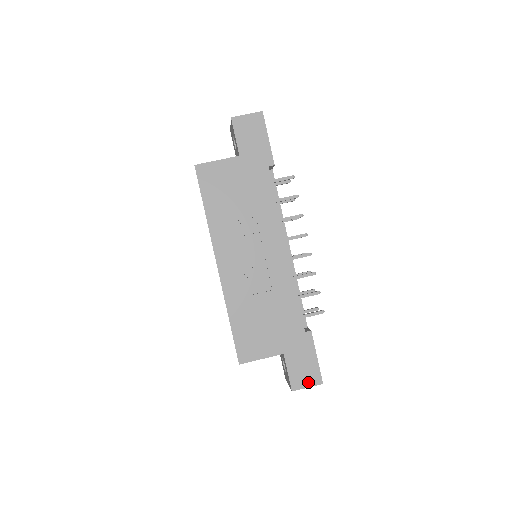
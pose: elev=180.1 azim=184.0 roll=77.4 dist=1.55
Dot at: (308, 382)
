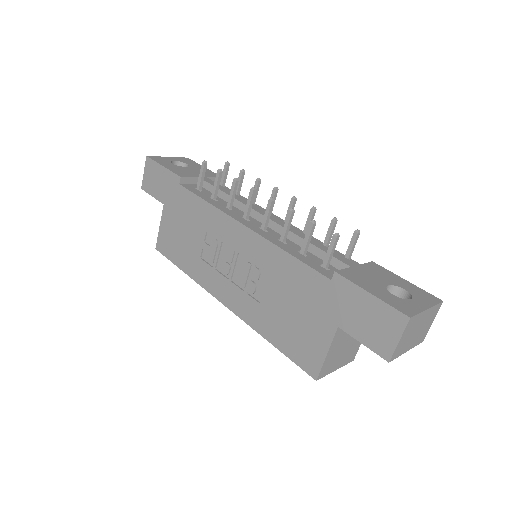
Dot at: (392, 333)
